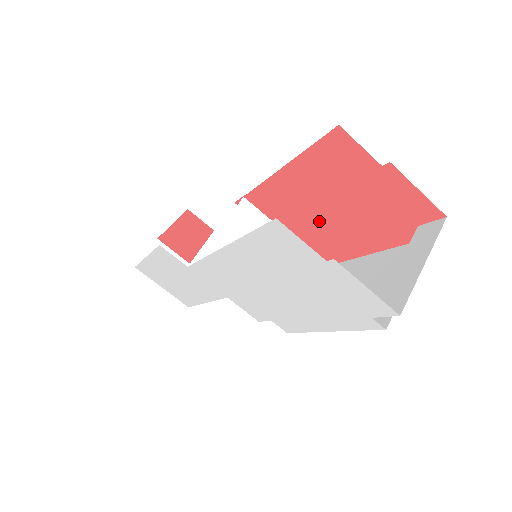
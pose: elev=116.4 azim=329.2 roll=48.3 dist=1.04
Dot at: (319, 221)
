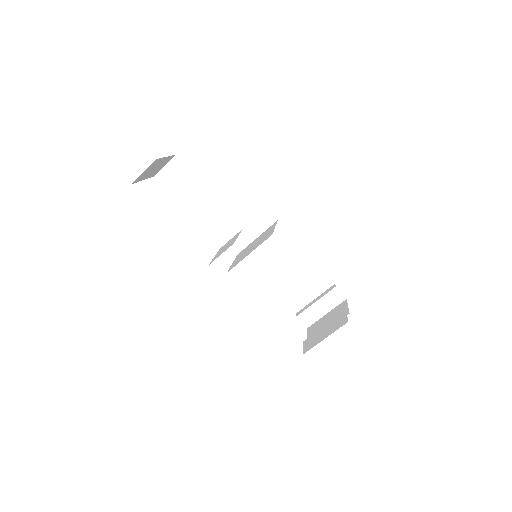
Dot at: occluded
